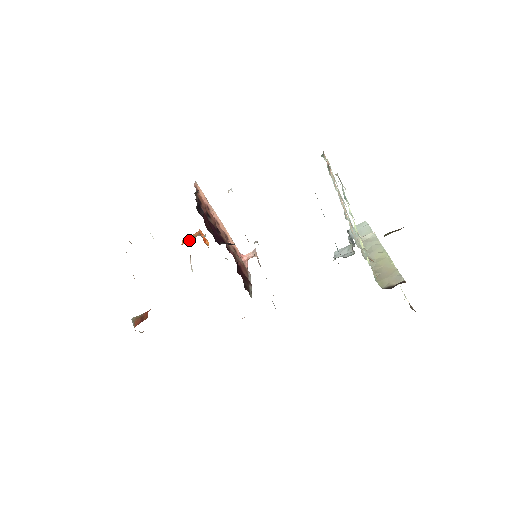
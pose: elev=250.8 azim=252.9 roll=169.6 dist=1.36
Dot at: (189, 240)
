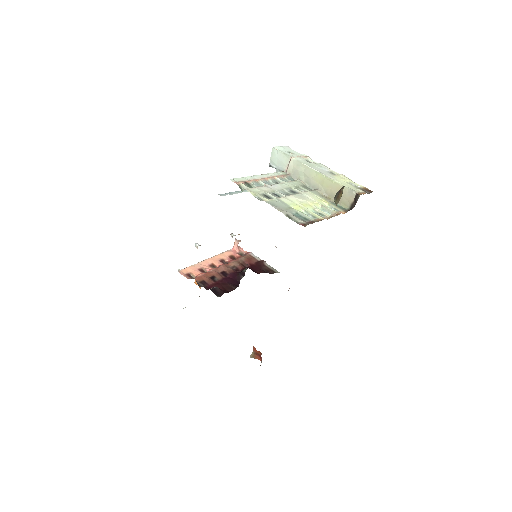
Dot at: occluded
